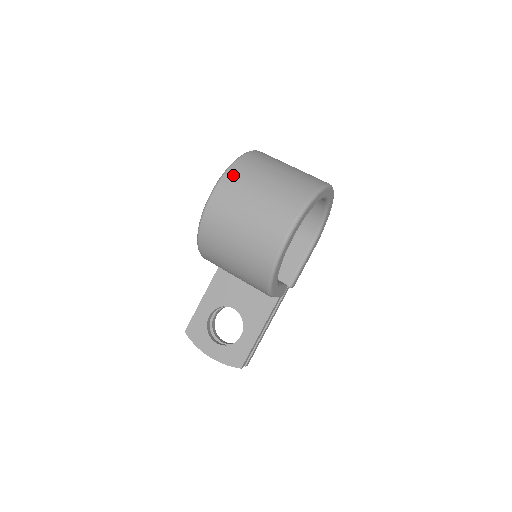
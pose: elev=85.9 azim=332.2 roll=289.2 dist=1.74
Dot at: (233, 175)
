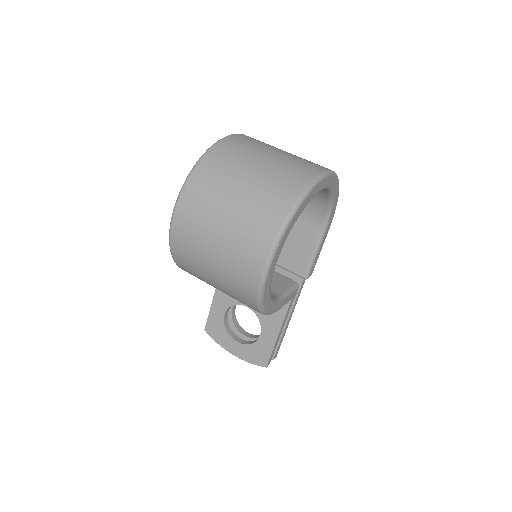
Dot at: (191, 193)
